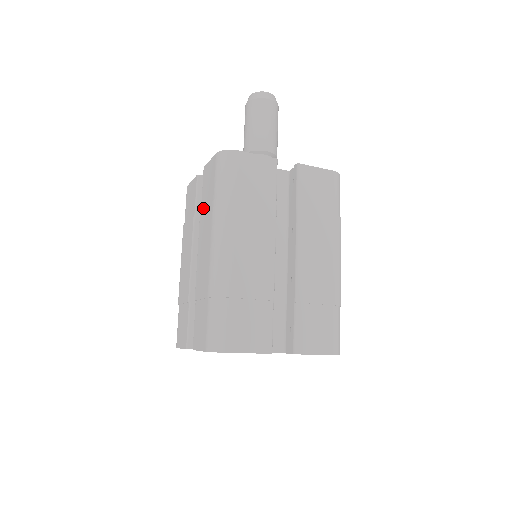
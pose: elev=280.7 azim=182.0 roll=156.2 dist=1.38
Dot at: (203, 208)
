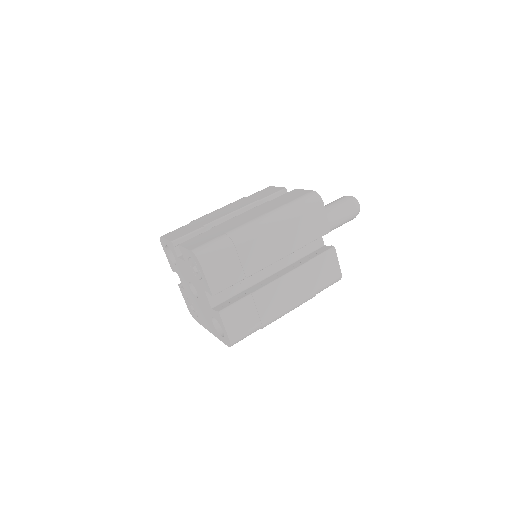
Dot at: (273, 201)
